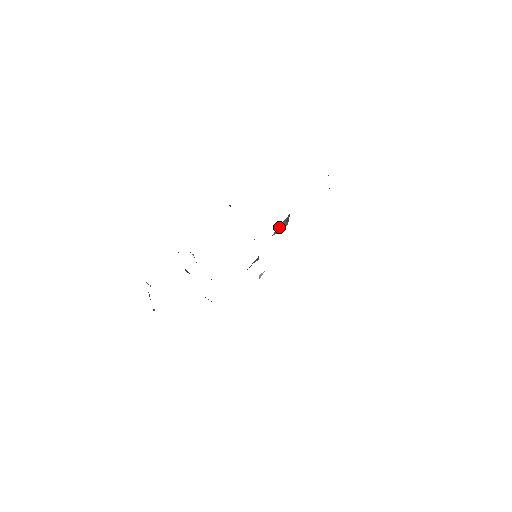
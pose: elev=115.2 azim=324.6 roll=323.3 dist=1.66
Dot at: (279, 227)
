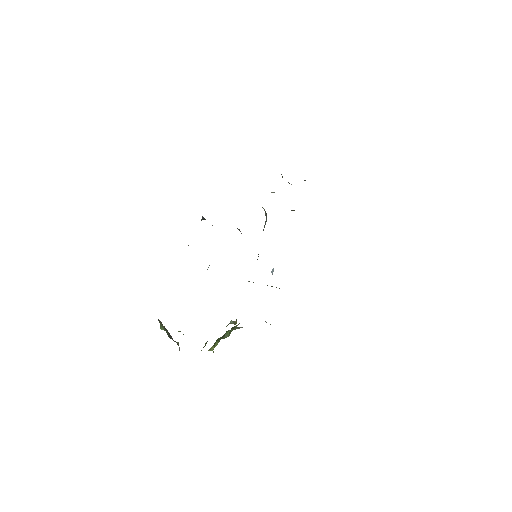
Dot at: occluded
